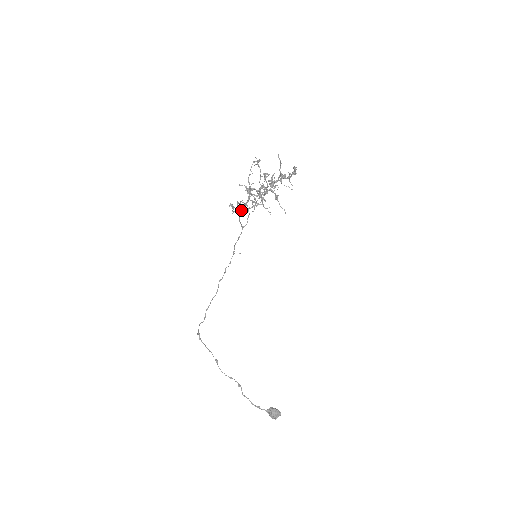
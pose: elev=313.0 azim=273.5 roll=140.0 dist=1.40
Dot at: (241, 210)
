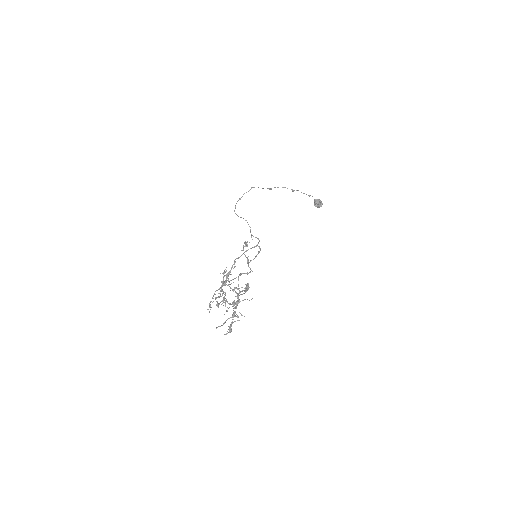
Dot at: (245, 256)
